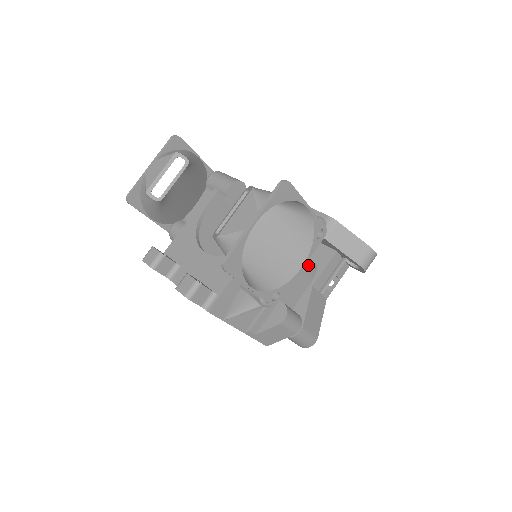
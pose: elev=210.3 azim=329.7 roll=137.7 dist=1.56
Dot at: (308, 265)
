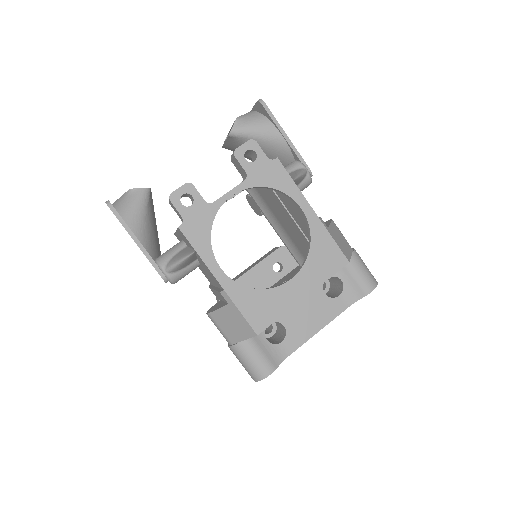
Dot at: occluded
